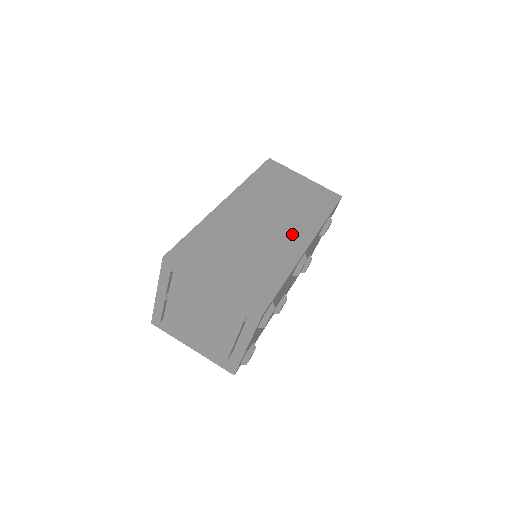
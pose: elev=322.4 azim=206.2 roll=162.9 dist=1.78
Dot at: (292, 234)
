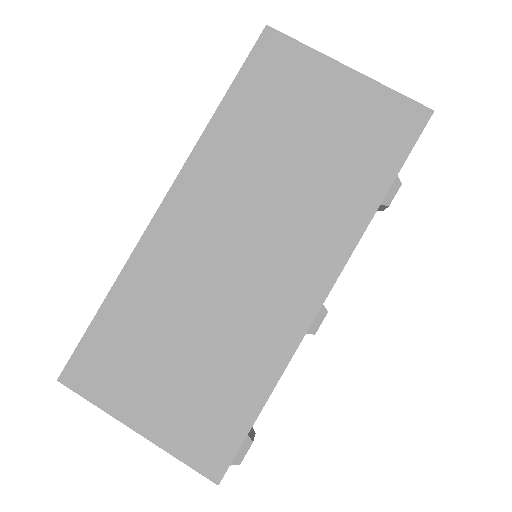
Dot at: (294, 270)
